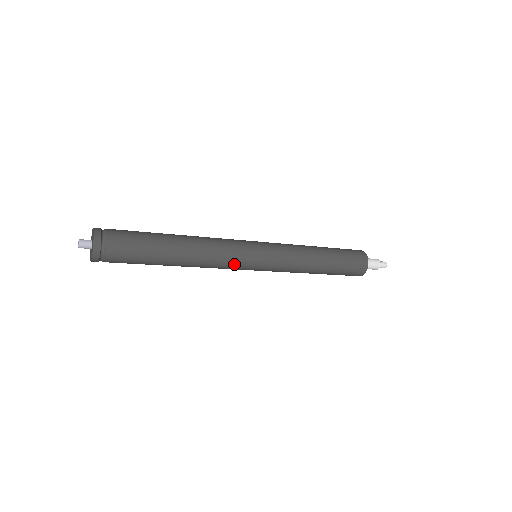
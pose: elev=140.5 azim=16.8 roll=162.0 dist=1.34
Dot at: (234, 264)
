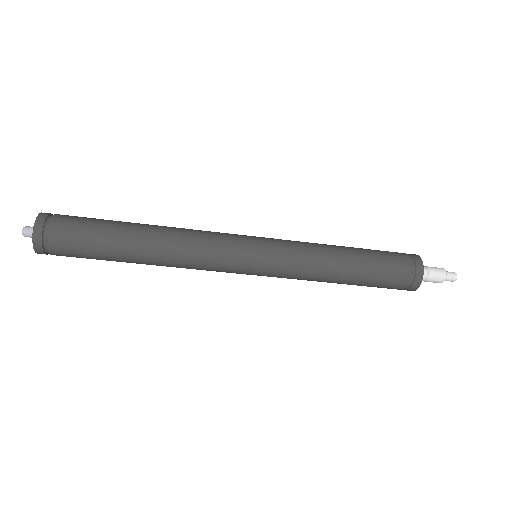
Dot at: (221, 251)
